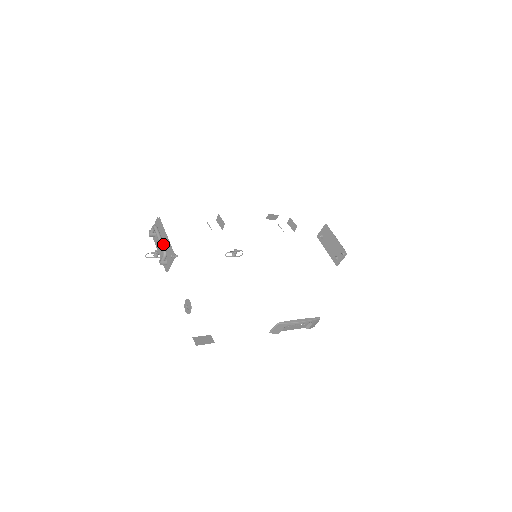
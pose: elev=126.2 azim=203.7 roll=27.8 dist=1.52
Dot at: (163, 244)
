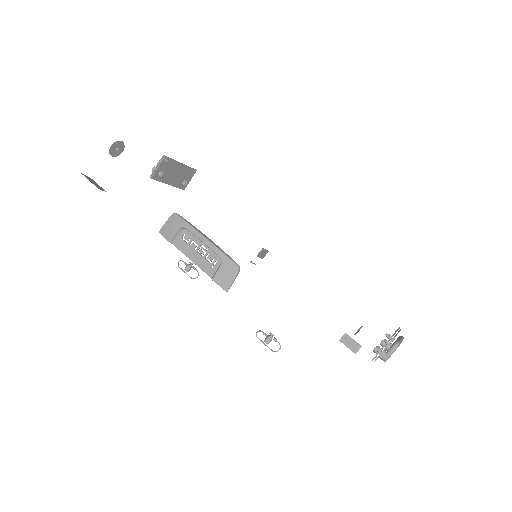
Dot at: occluded
